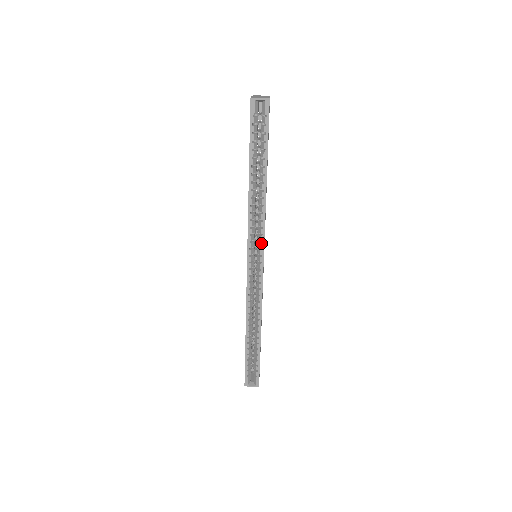
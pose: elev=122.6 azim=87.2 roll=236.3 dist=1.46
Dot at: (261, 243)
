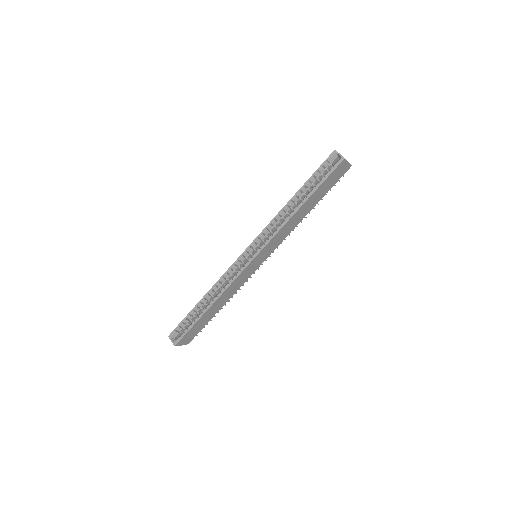
Dot at: (264, 244)
